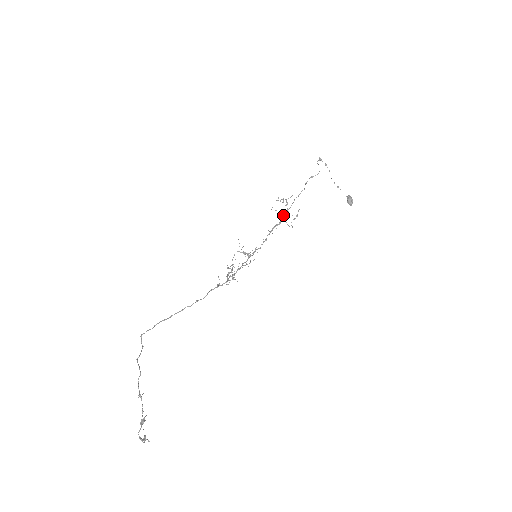
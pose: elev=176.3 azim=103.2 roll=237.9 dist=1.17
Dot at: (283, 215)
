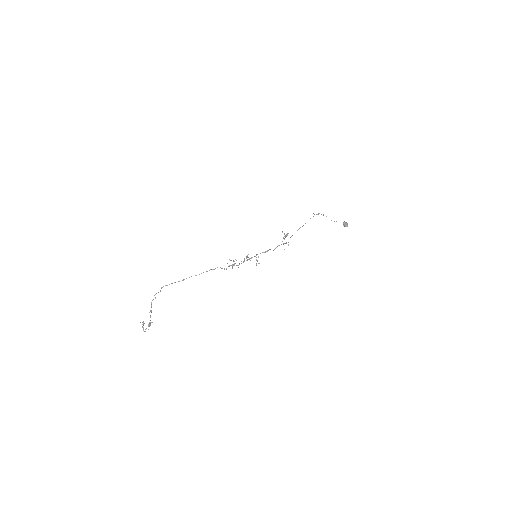
Dot at: (286, 242)
